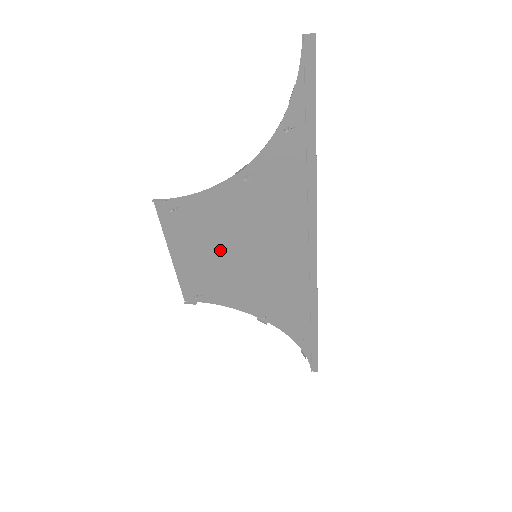
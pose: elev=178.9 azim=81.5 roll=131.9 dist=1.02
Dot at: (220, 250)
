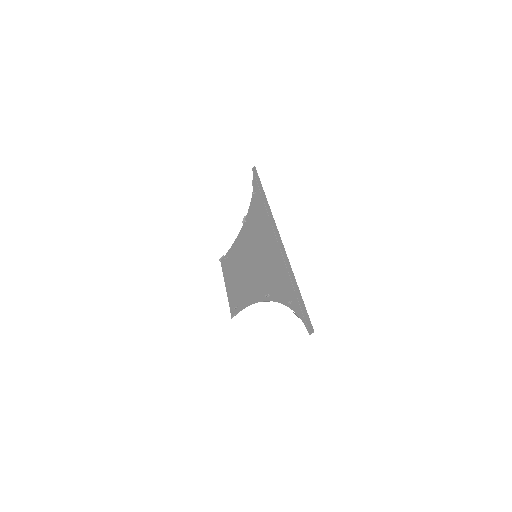
Dot at: (243, 266)
